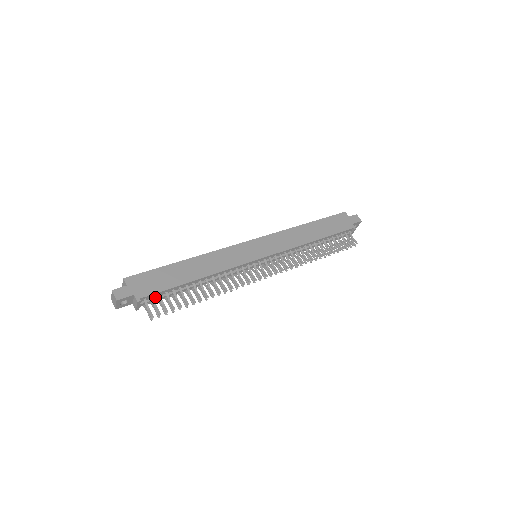
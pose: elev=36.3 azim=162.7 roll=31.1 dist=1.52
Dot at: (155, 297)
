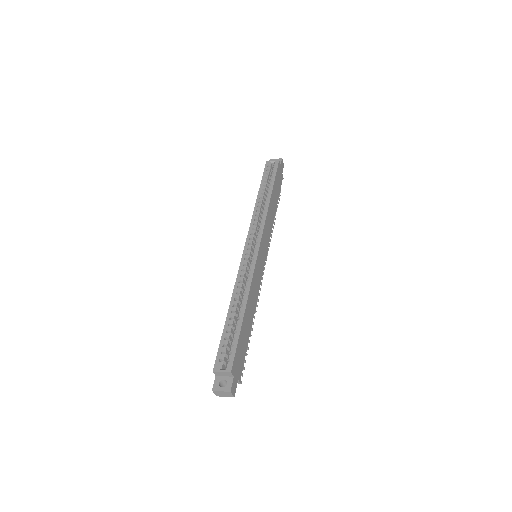
Dot at: occluded
